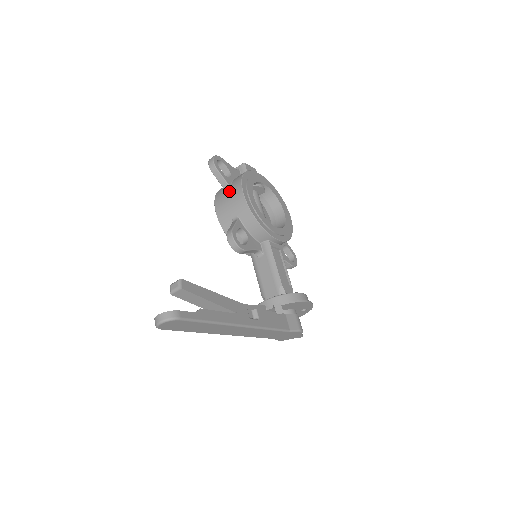
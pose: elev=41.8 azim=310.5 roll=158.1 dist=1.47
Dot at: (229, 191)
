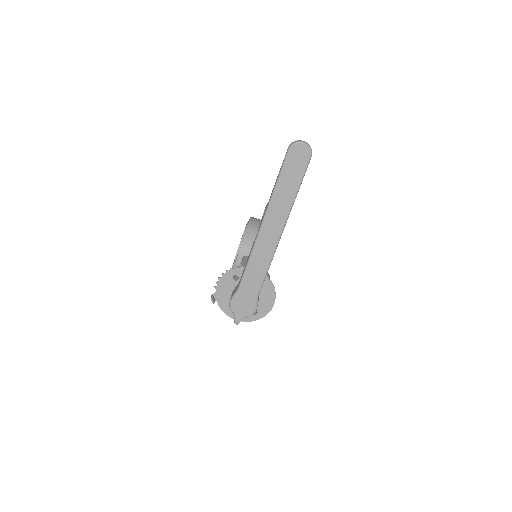
Dot at: occluded
